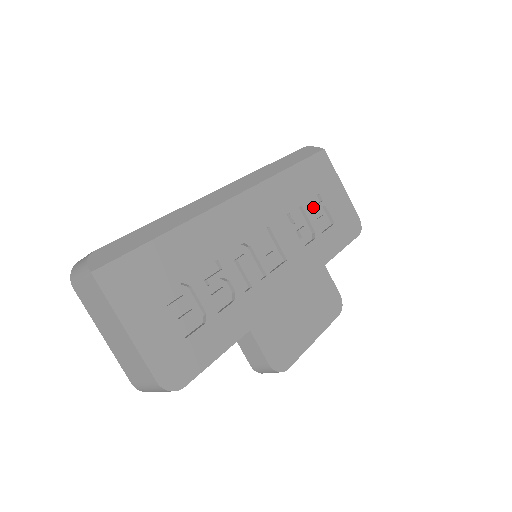
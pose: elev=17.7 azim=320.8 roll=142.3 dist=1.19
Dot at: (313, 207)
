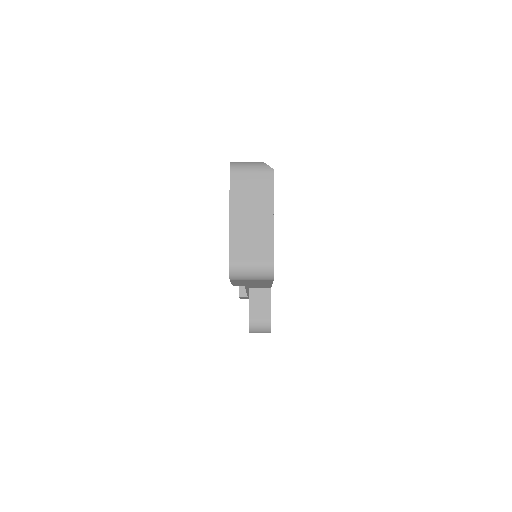
Dot at: occluded
